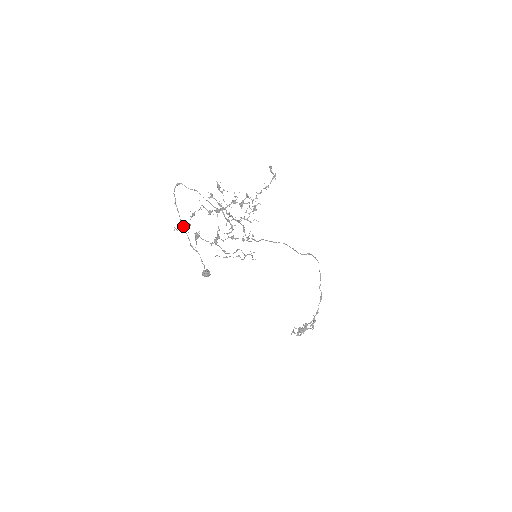
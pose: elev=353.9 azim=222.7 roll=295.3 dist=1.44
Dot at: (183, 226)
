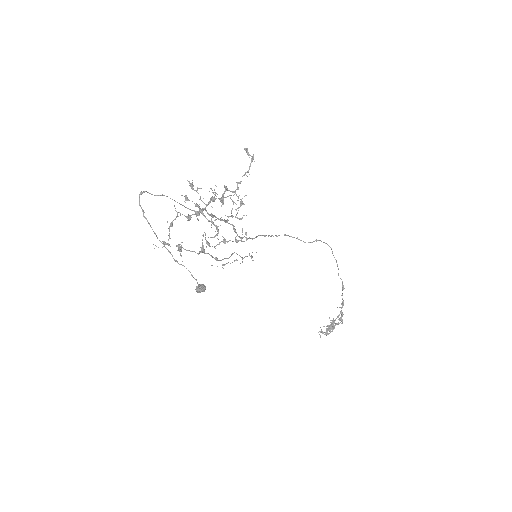
Dot at: (163, 241)
